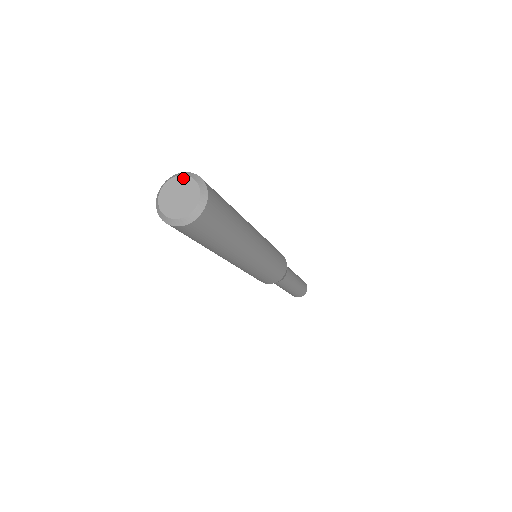
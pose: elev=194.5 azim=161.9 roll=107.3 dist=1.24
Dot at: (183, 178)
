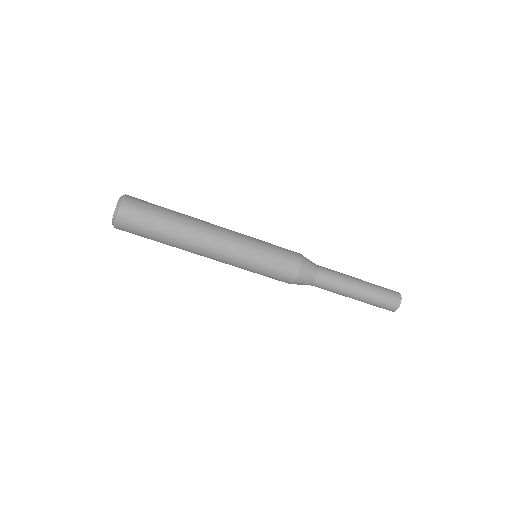
Dot at: occluded
